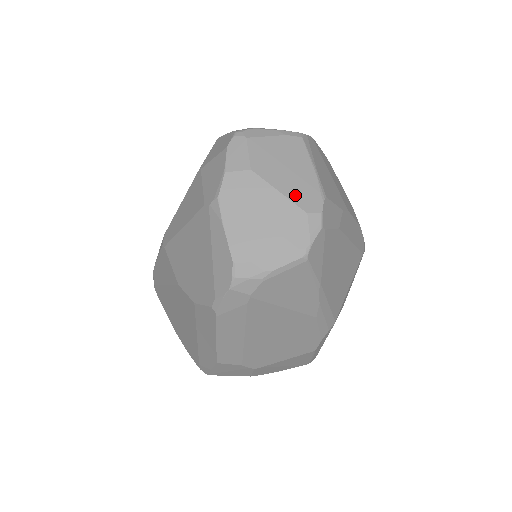
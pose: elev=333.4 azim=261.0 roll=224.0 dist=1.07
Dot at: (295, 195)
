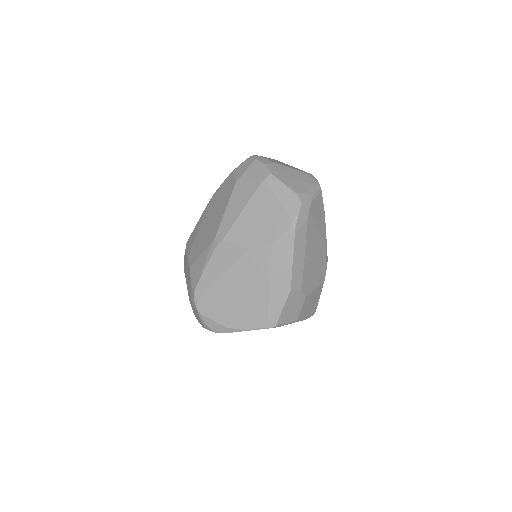
Dot at: (298, 170)
